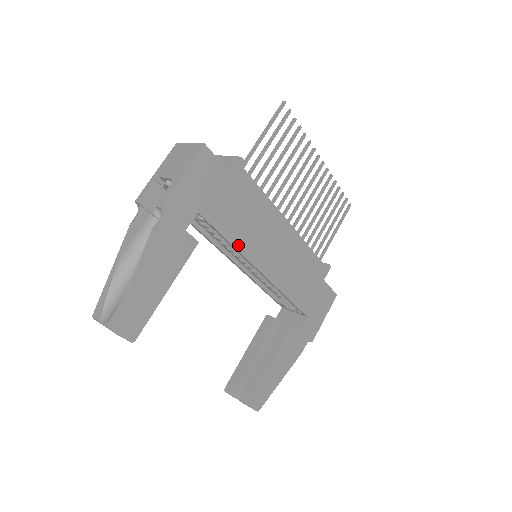
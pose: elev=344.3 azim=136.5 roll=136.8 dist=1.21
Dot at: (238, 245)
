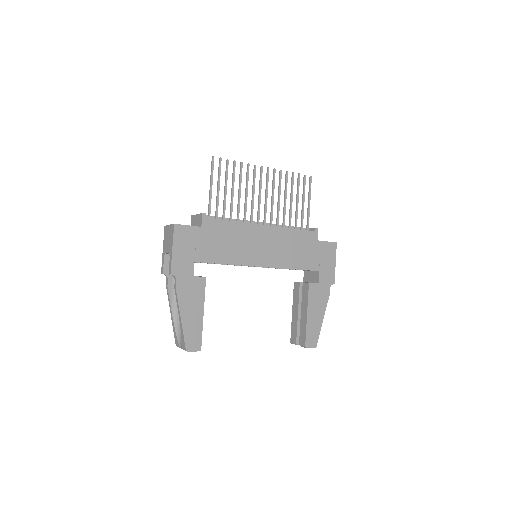
Dot at: (234, 262)
